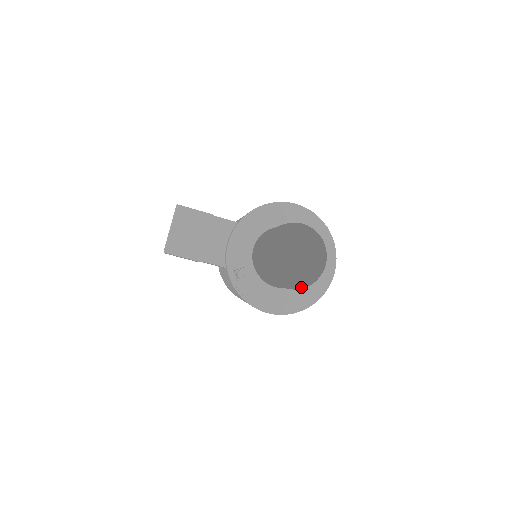
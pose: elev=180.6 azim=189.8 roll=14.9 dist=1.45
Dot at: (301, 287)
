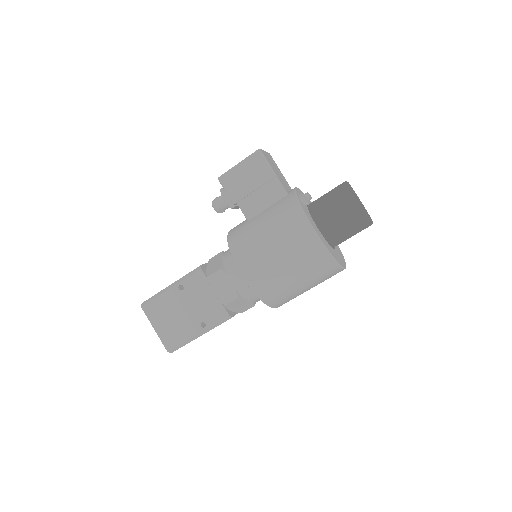
Dot at: (365, 212)
